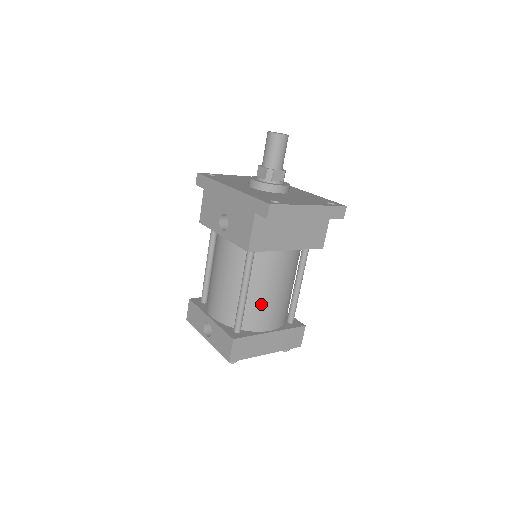
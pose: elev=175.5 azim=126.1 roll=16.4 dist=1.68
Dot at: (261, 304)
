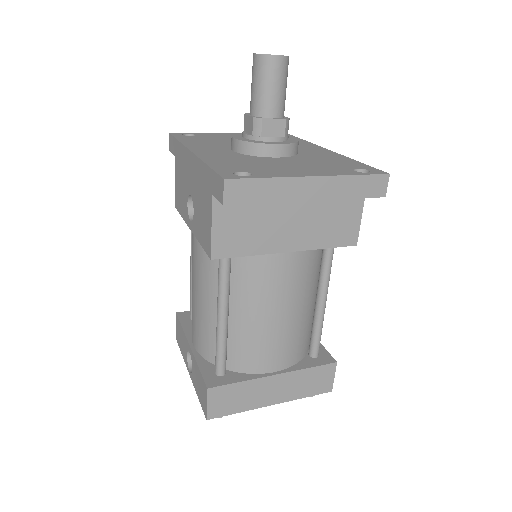
Dot at: (253, 334)
